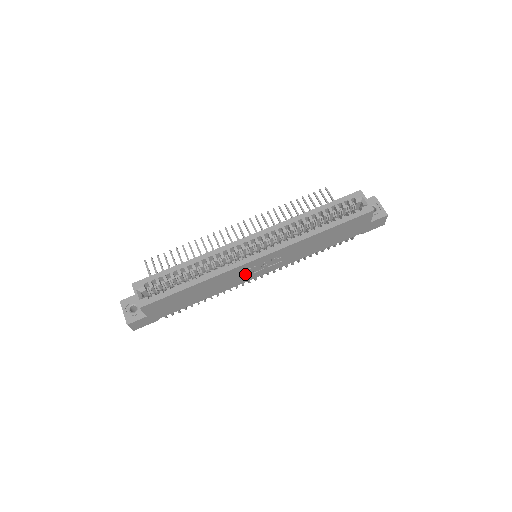
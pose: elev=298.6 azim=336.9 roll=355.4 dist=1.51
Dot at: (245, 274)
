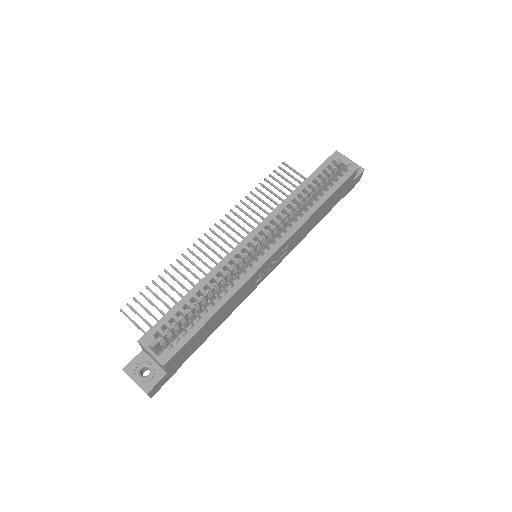
Dot at: (256, 280)
